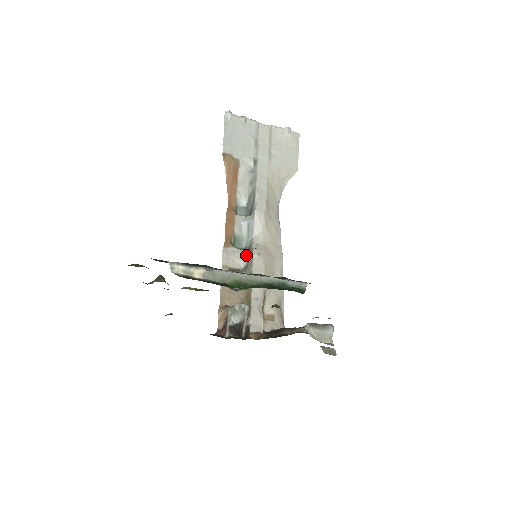
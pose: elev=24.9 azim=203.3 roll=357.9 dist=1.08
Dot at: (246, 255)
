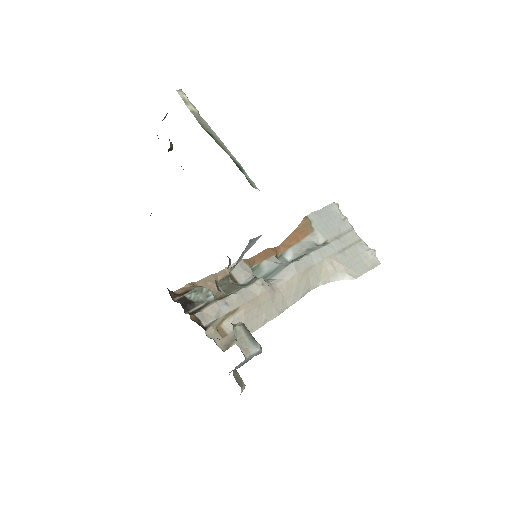
Dot at: (253, 278)
